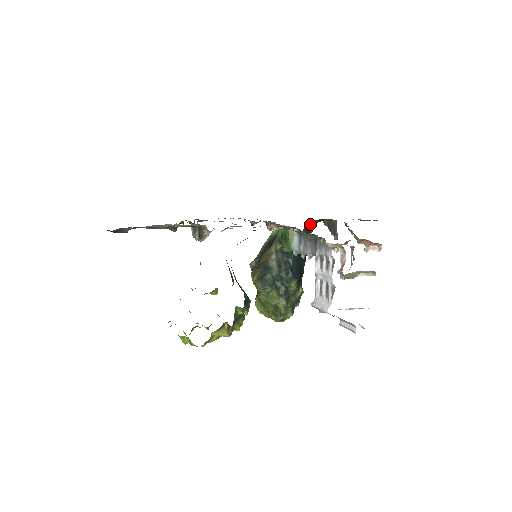
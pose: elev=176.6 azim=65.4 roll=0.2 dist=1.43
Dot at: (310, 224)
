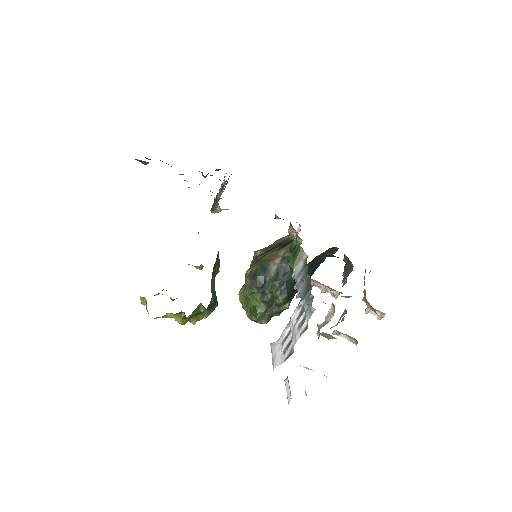
Dot at: (326, 255)
